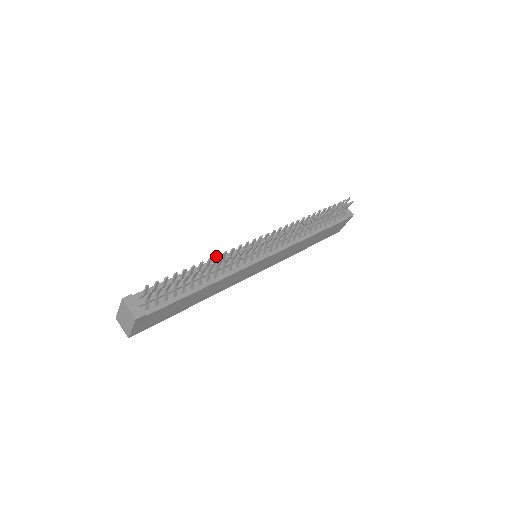
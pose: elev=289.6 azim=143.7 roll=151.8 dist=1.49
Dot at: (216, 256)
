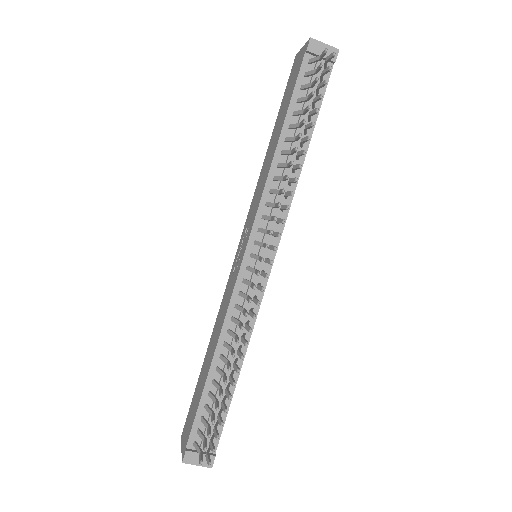
Dot at: occluded
